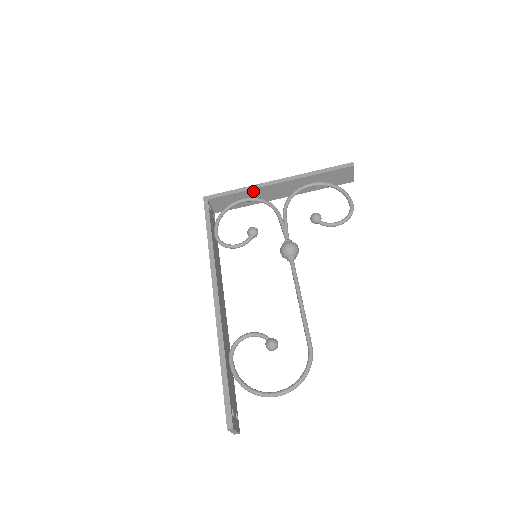
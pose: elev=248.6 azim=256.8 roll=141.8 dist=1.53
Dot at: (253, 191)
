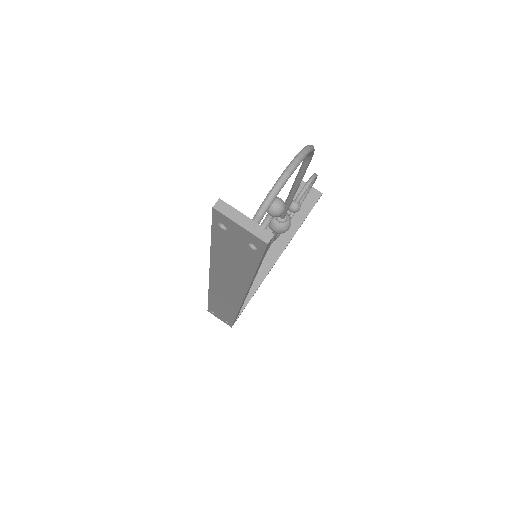
Dot at: occluded
